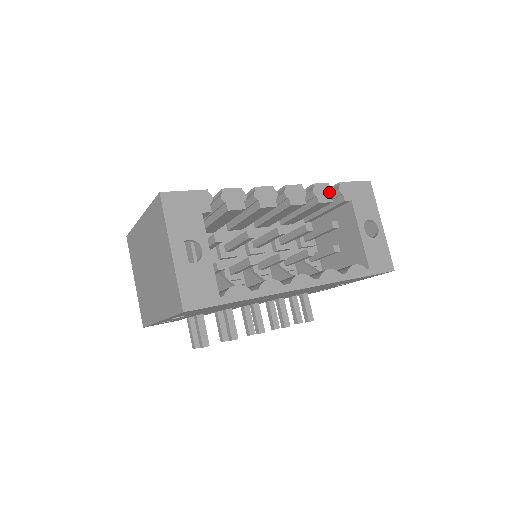
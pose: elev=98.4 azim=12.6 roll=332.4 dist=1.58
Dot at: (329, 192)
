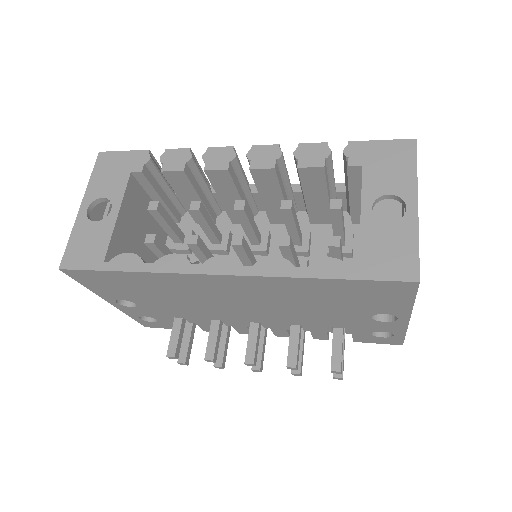
Dot at: (323, 154)
